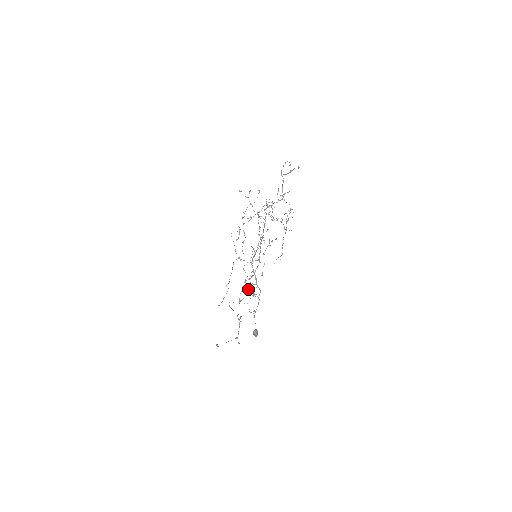
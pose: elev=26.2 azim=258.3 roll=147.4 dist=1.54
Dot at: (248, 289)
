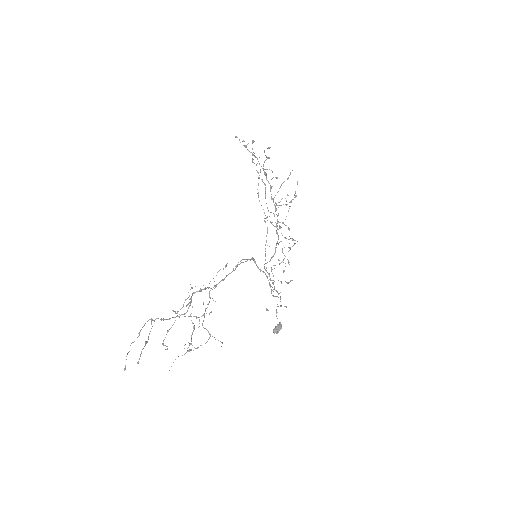
Dot at: occluded
